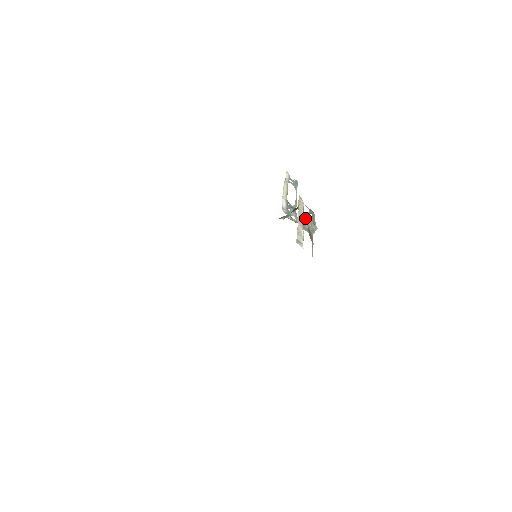
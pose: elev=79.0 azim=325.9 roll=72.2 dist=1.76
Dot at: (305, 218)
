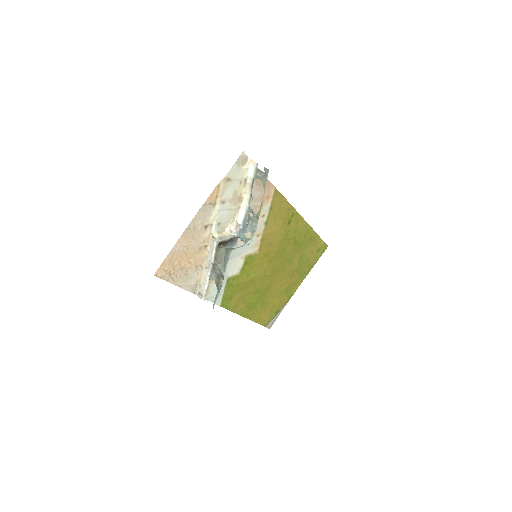
Dot at: (215, 263)
